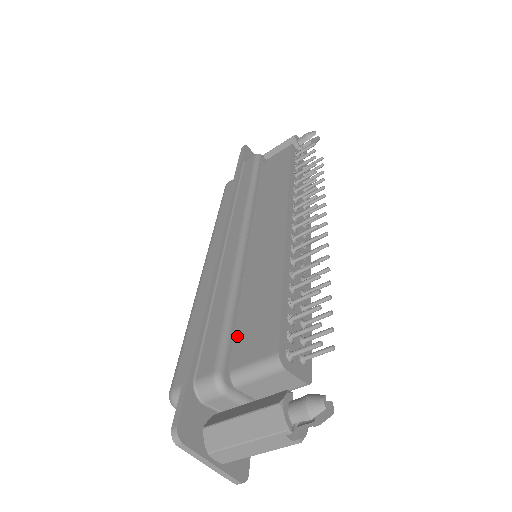
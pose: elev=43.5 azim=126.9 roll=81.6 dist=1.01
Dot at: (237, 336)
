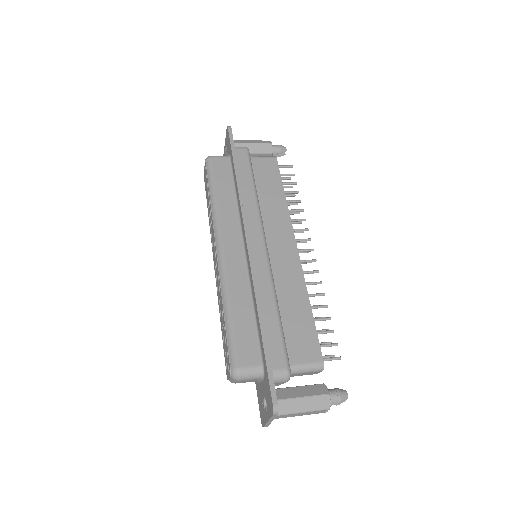
Dot at: (284, 338)
